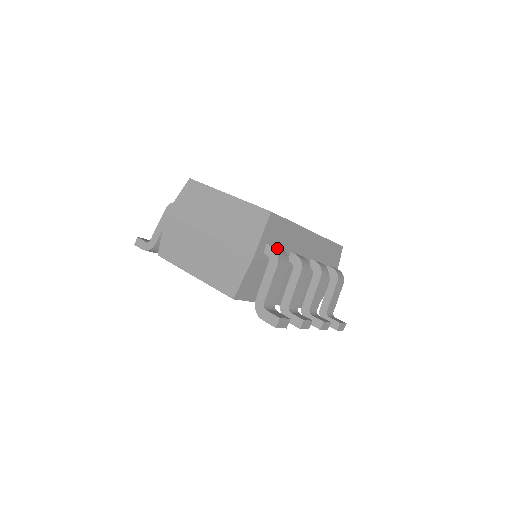
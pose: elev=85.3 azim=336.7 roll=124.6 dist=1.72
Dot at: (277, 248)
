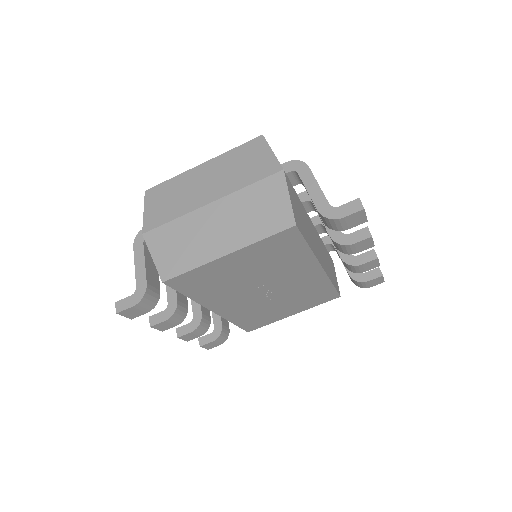
Dot at: occluded
